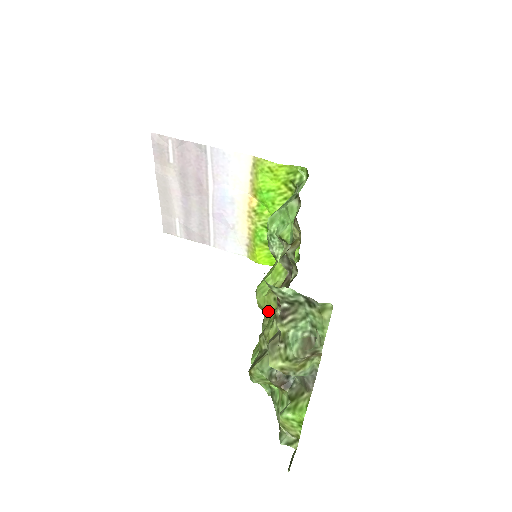
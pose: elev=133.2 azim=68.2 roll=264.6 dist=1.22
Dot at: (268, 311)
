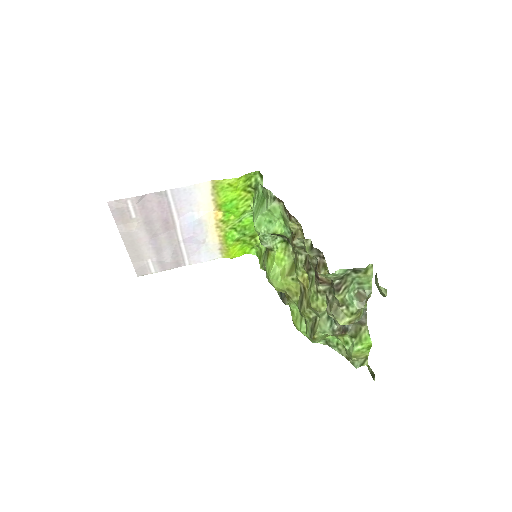
Dot at: (291, 290)
